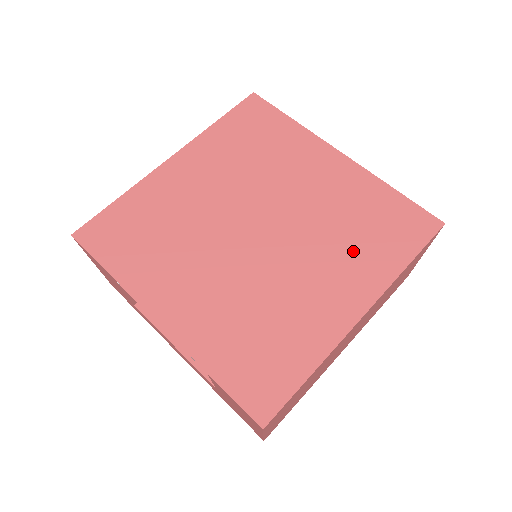
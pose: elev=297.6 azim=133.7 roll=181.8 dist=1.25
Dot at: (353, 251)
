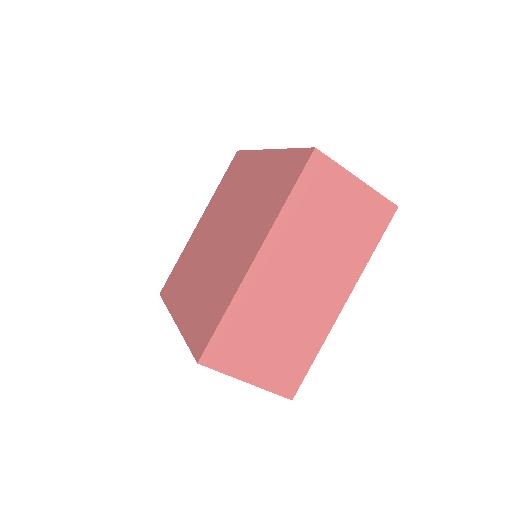
Dot at: (260, 213)
